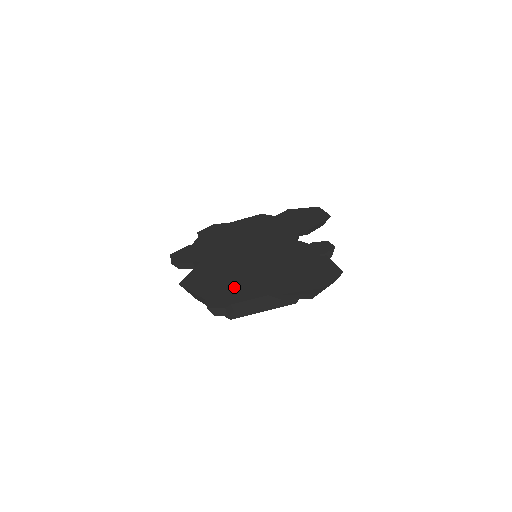
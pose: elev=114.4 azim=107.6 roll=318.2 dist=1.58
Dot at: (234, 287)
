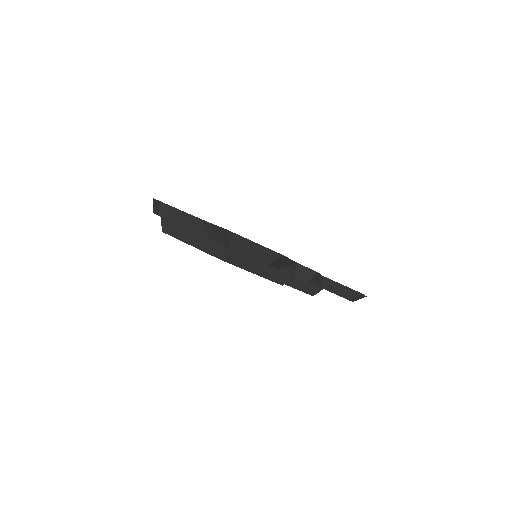
Dot at: occluded
